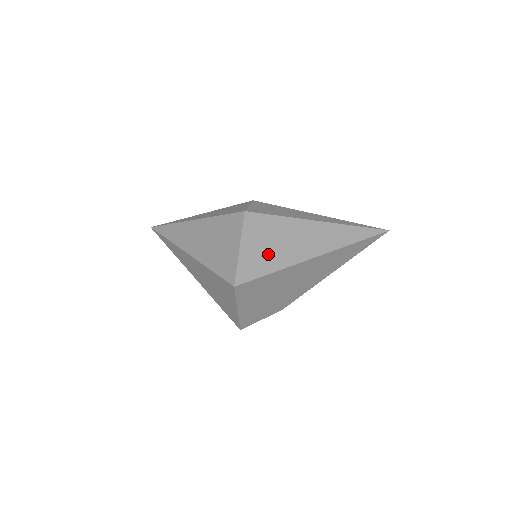
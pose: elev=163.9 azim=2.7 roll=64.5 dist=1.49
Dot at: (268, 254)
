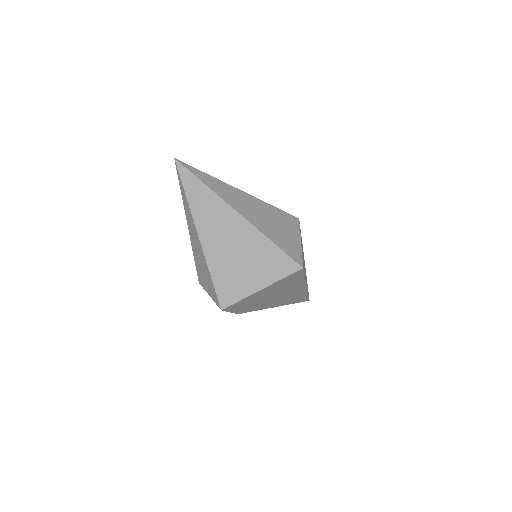
Dot at: occluded
